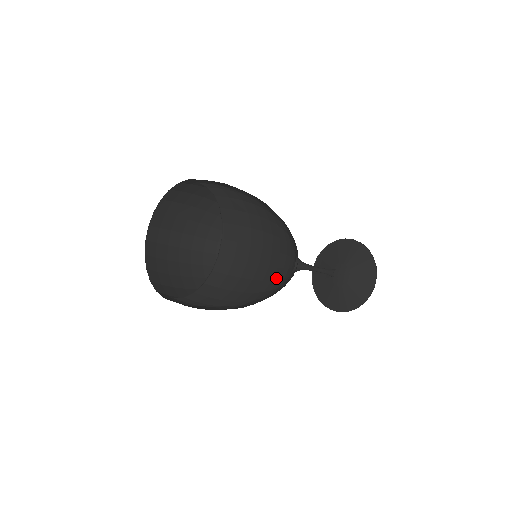
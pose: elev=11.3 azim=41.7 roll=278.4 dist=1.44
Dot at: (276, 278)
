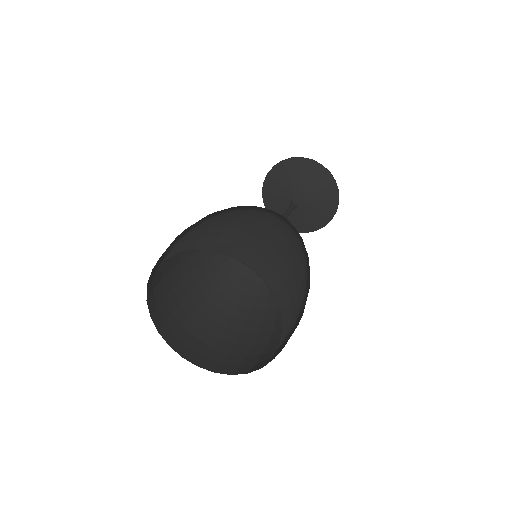
Dot at: occluded
